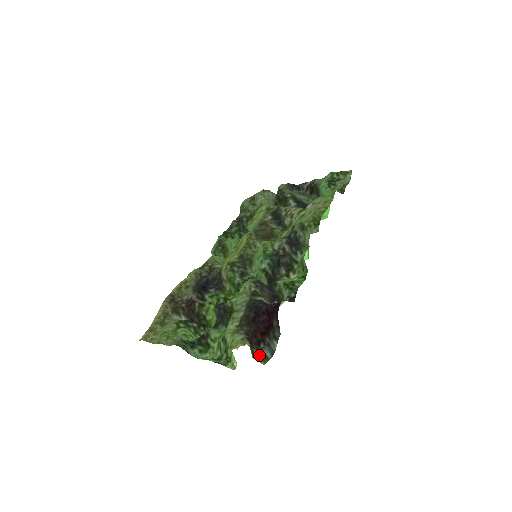
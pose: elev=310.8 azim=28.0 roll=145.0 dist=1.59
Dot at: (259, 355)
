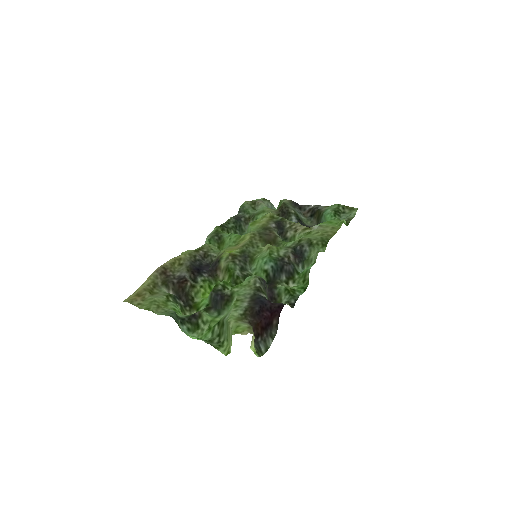
Dot at: (255, 347)
